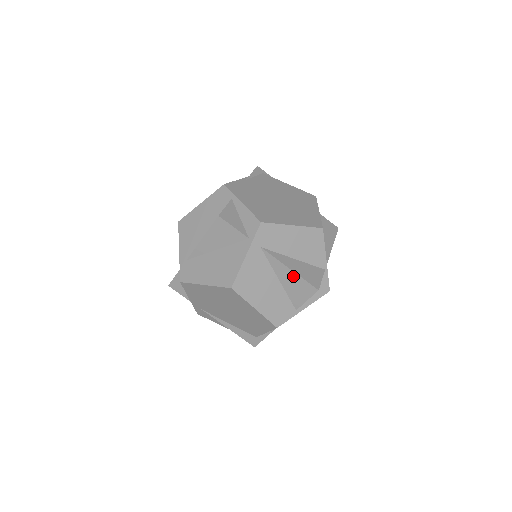
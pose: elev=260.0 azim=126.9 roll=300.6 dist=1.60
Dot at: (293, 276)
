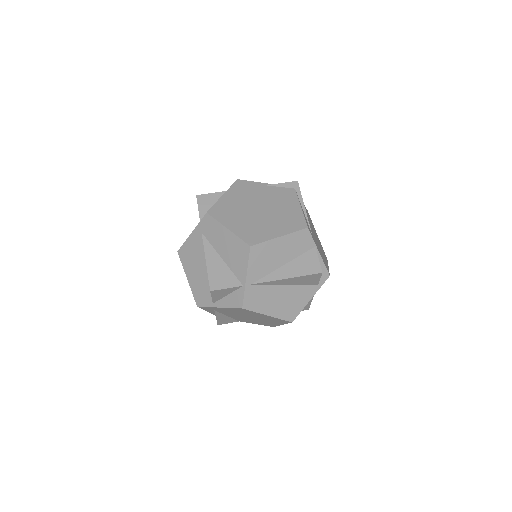
Dot at: (207, 269)
